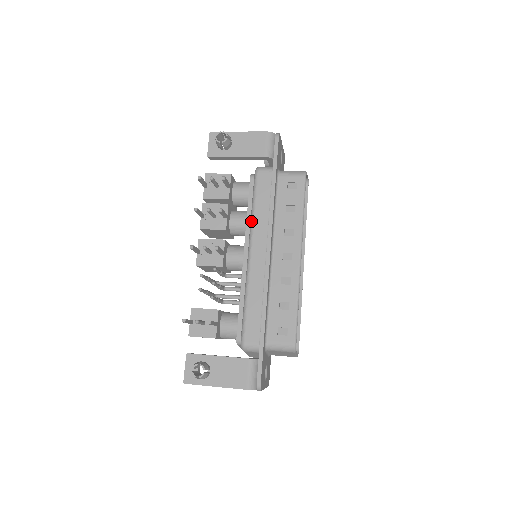
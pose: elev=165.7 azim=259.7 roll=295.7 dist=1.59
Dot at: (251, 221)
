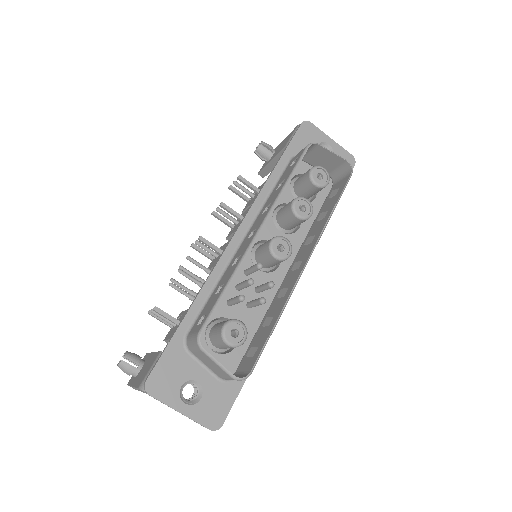
Dot at: occluded
